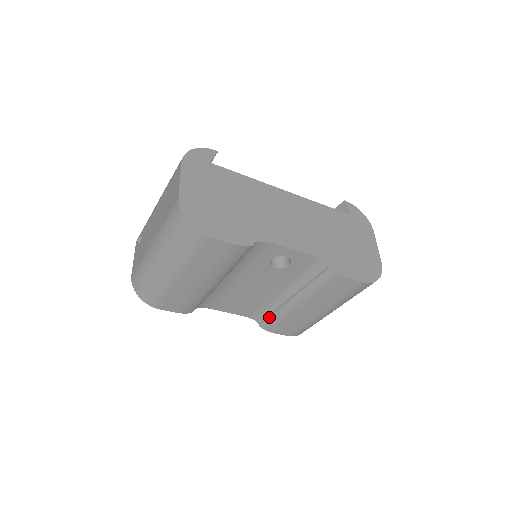
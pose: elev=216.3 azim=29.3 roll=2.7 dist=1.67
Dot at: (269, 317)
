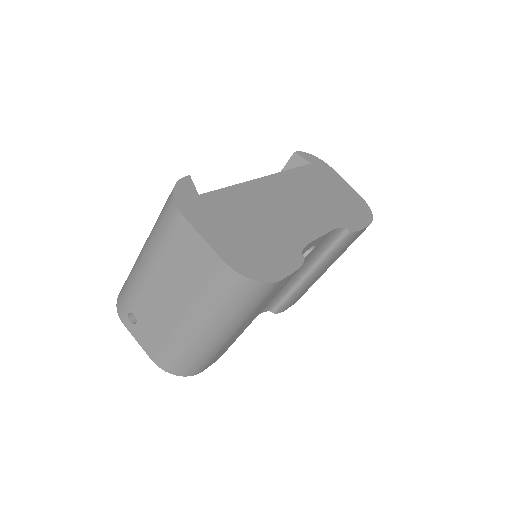
Dot at: (284, 301)
